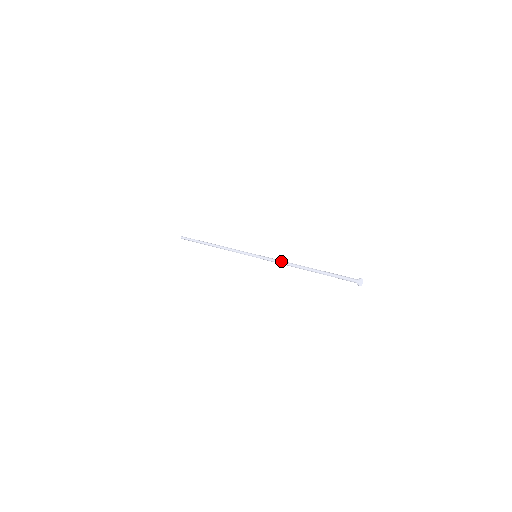
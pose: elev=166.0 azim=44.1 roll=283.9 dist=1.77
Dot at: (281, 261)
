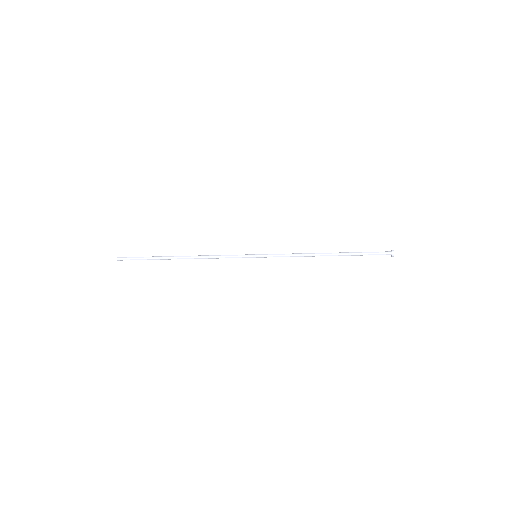
Dot at: (295, 253)
